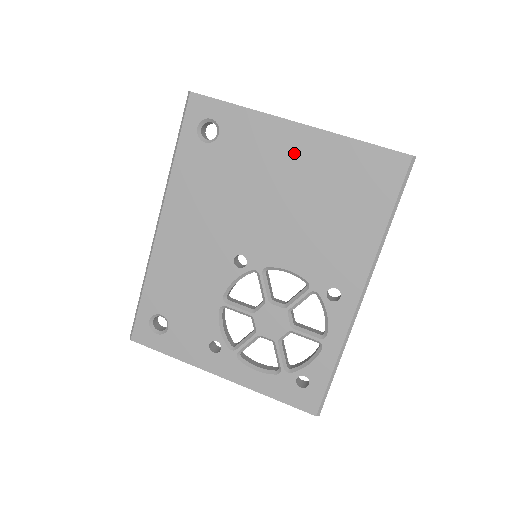
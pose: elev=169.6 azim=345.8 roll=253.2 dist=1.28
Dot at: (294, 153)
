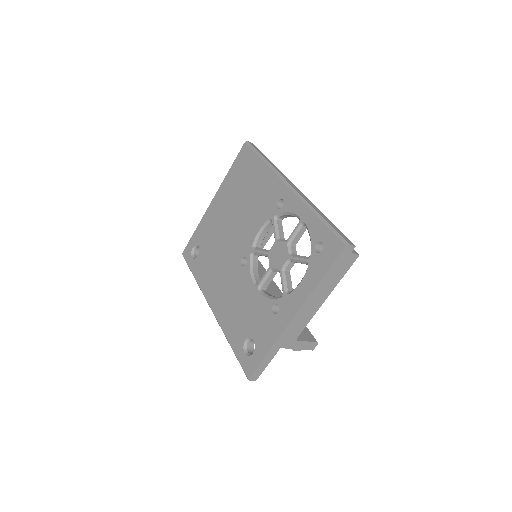
Dot at: (220, 207)
